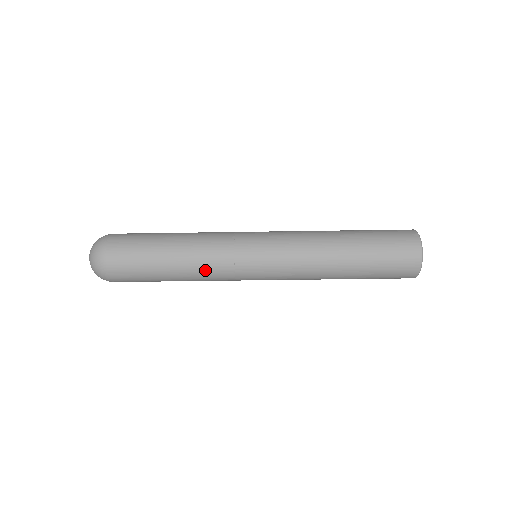
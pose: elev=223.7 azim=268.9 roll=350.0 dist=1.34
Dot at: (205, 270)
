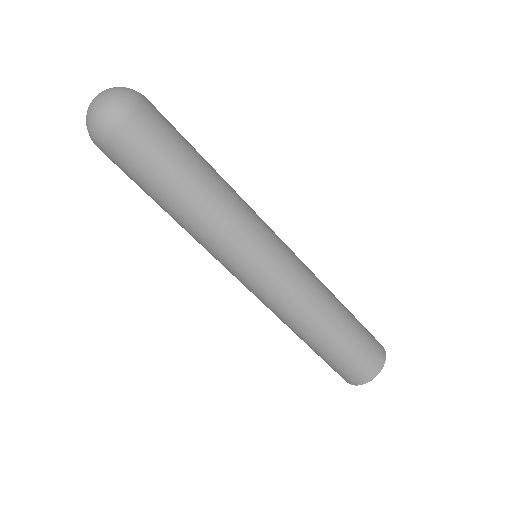
Dot at: (201, 237)
